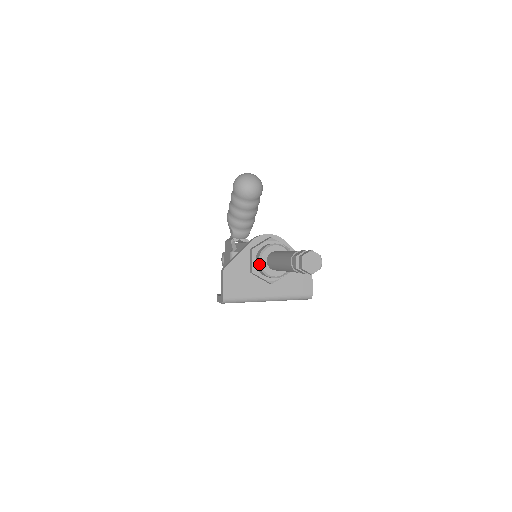
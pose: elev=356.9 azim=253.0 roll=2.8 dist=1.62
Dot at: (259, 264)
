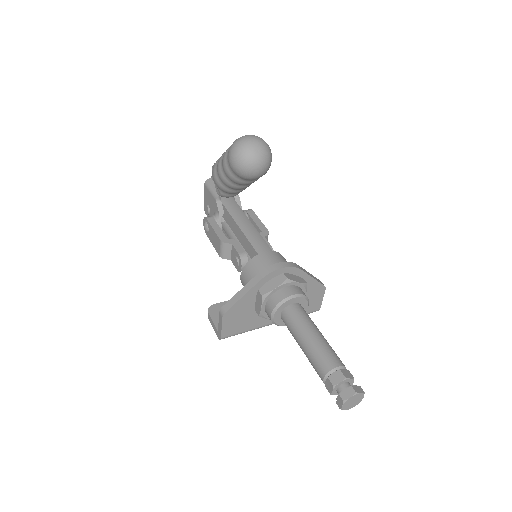
Dot at: (271, 318)
